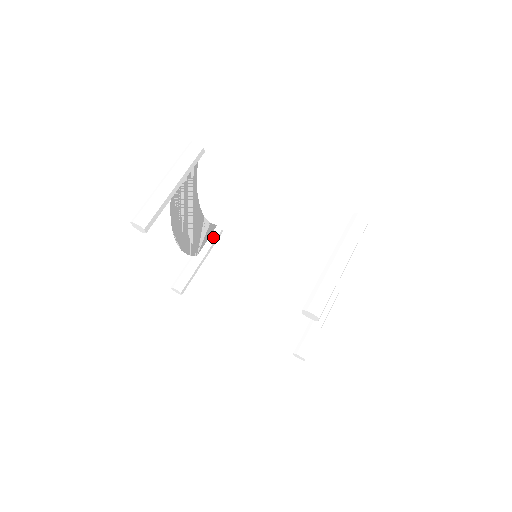
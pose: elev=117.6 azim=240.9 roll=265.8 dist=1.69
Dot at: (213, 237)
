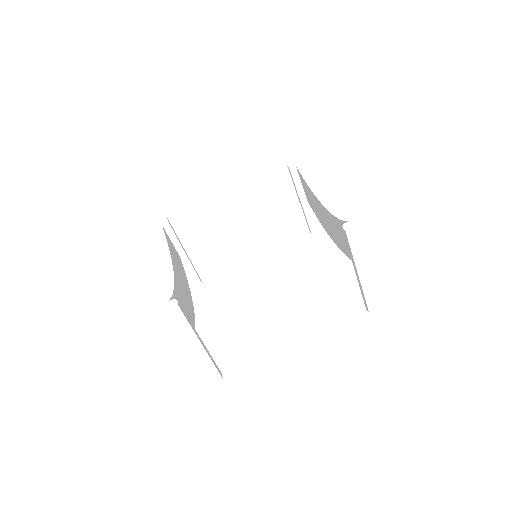
Dot at: (171, 235)
